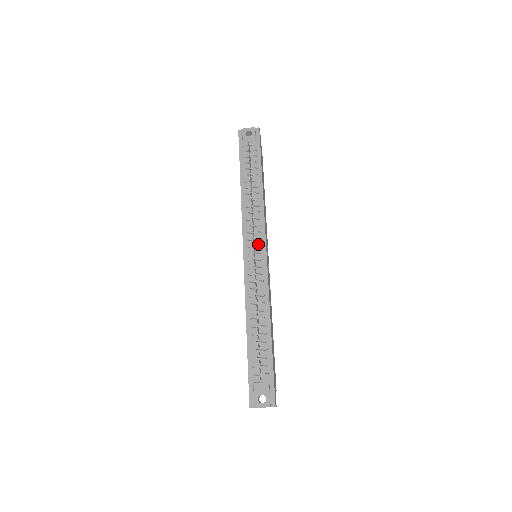
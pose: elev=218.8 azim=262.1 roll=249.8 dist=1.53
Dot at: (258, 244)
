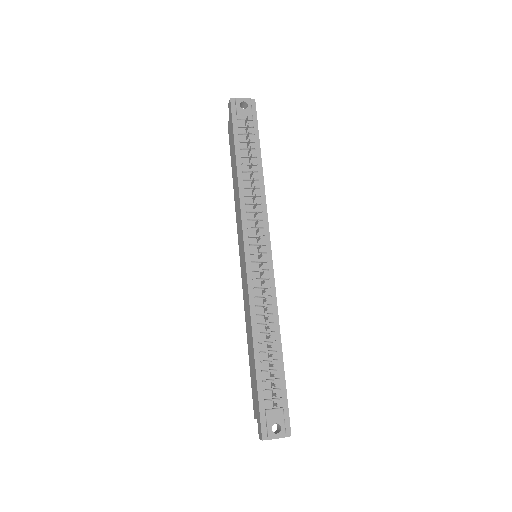
Dot at: (261, 242)
